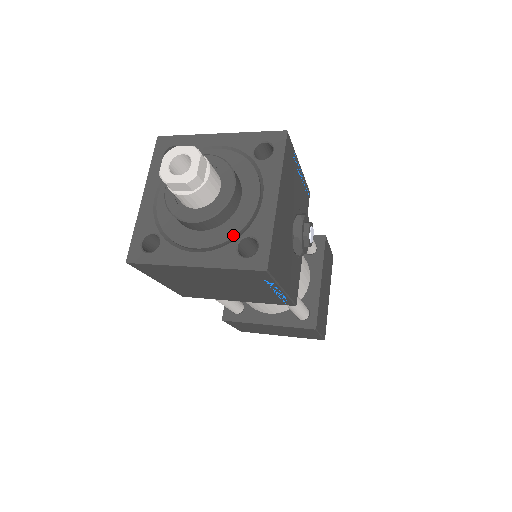
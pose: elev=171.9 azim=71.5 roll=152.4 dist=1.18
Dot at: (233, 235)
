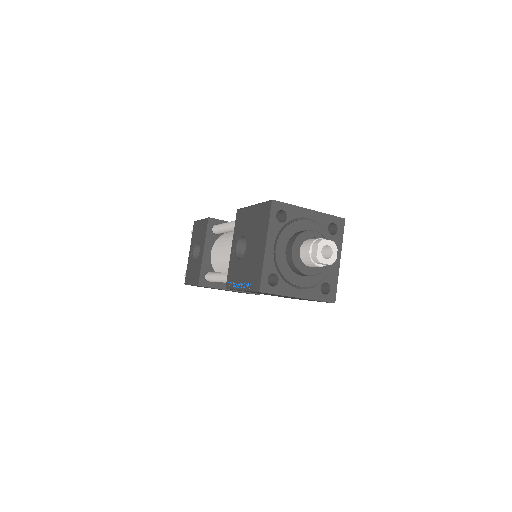
Dot at: (319, 281)
